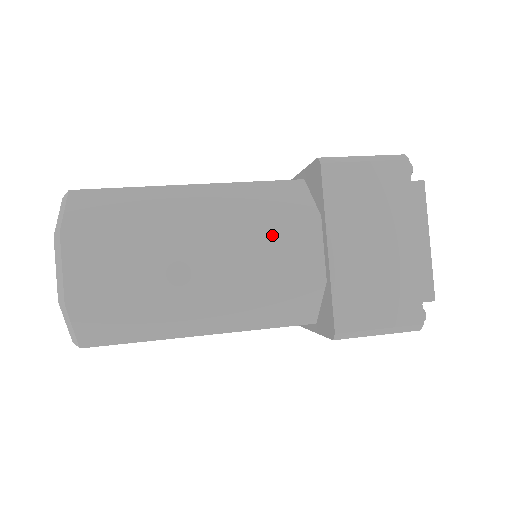
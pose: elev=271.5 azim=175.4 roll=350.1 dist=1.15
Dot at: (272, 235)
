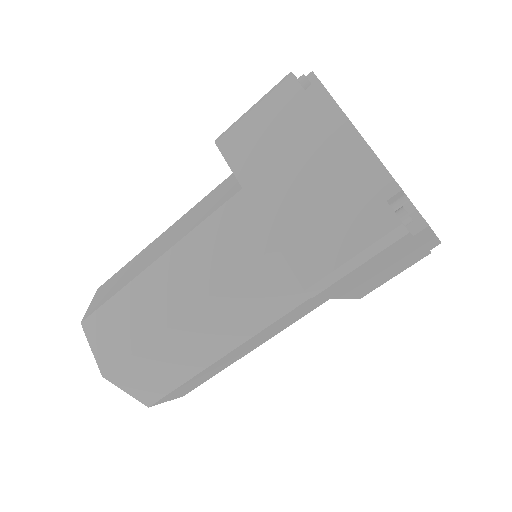
Dot at: (213, 232)
